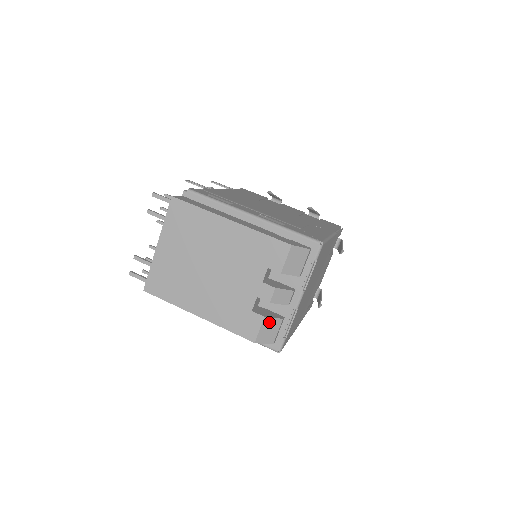
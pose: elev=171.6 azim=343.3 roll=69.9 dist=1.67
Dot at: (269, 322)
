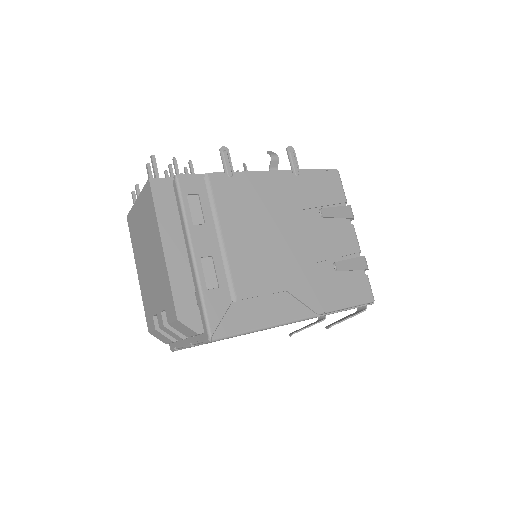
Dot at: (161, 334)
